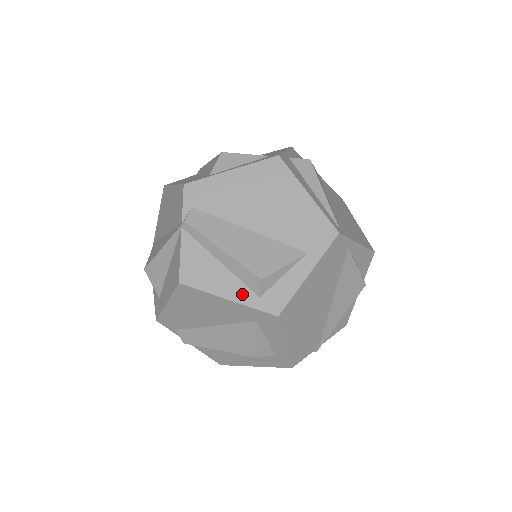
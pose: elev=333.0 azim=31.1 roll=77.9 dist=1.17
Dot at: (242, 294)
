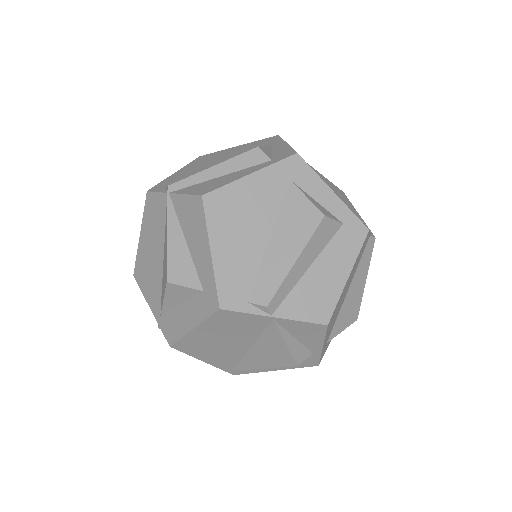
Dot at: (257, 167)
